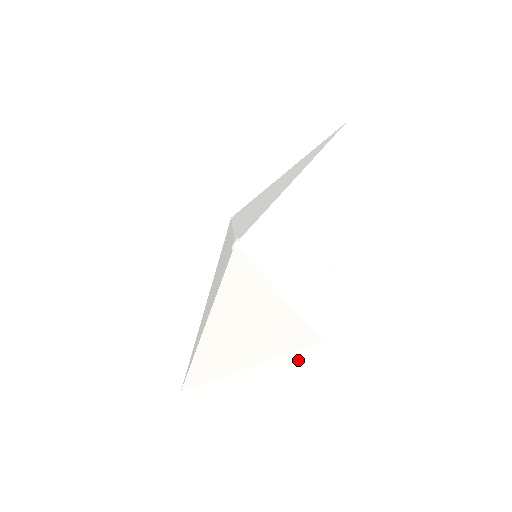
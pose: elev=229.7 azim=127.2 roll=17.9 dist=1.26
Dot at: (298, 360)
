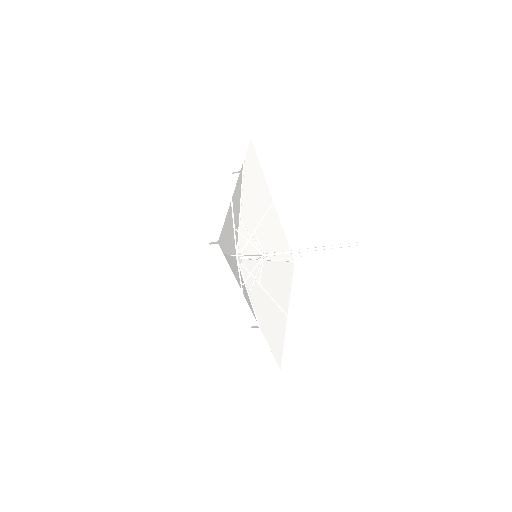
Dot at: (291, 358)
